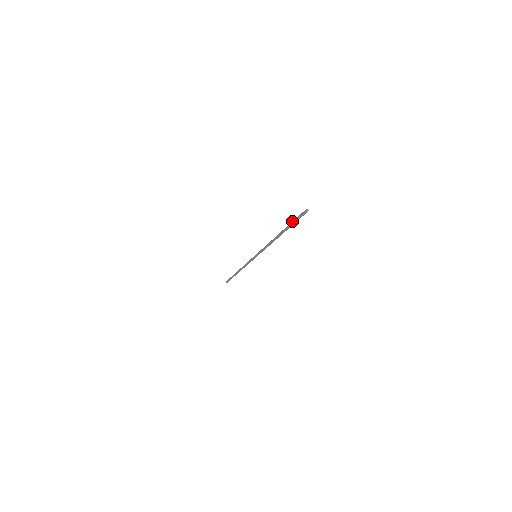
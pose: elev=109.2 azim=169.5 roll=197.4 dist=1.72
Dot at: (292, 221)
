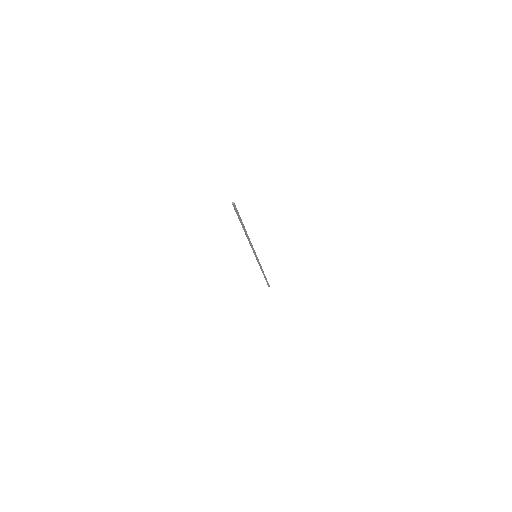
Dot at: occluded
